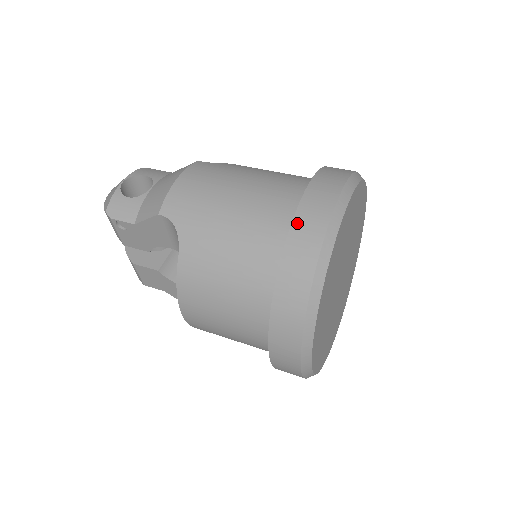
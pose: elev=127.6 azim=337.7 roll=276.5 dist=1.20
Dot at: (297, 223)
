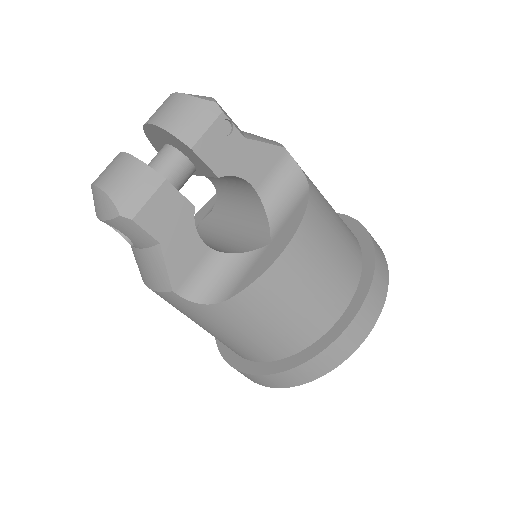
Dot at: occluded
